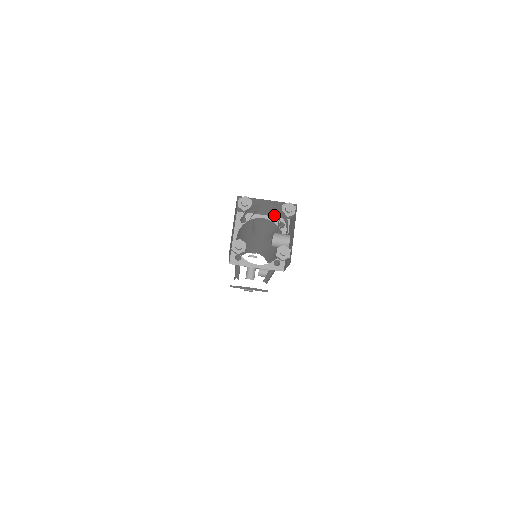
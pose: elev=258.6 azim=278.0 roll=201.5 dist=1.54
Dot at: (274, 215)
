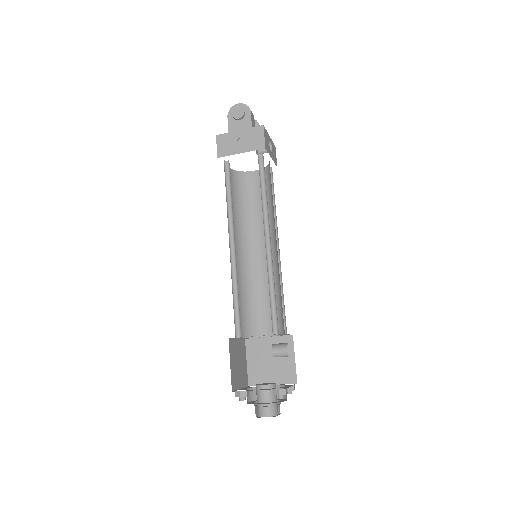
Dot at: occluded
